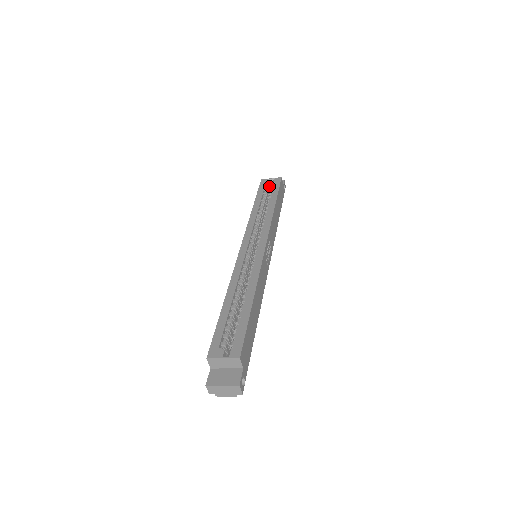
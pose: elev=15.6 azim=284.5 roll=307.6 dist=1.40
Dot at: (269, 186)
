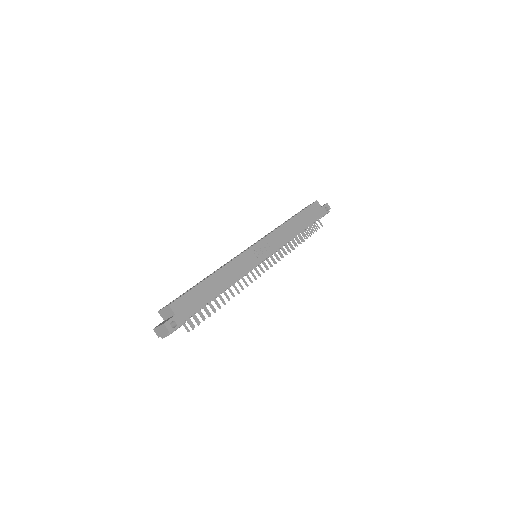
Dot at: occluded
